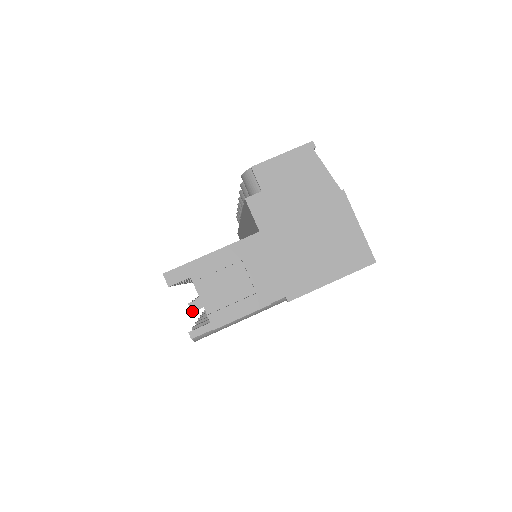
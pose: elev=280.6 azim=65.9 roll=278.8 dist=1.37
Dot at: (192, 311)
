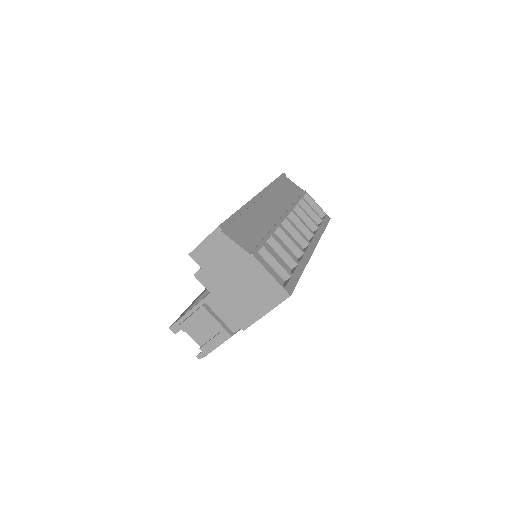
Dot at: occluded
